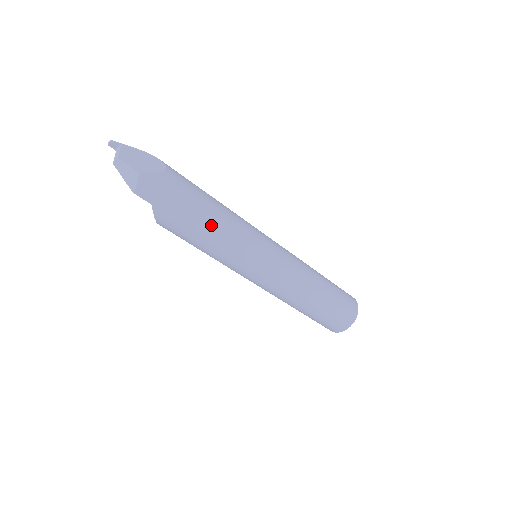
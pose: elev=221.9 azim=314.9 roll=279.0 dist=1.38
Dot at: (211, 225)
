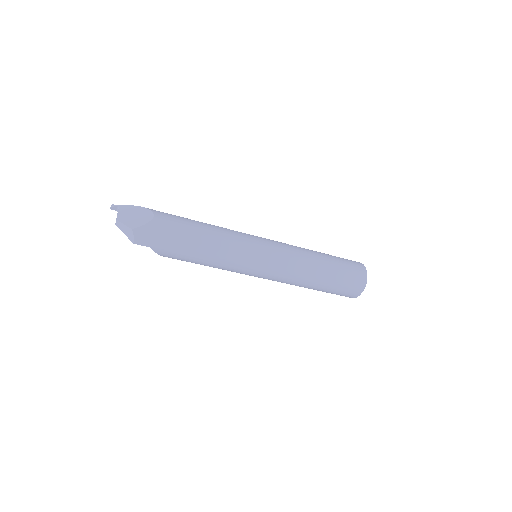
Dot at: (203, 248)
